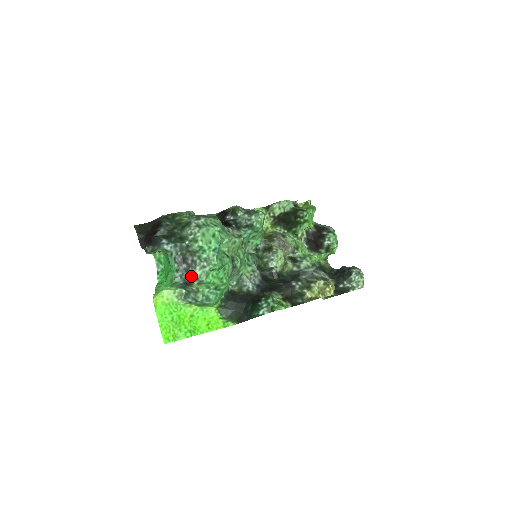
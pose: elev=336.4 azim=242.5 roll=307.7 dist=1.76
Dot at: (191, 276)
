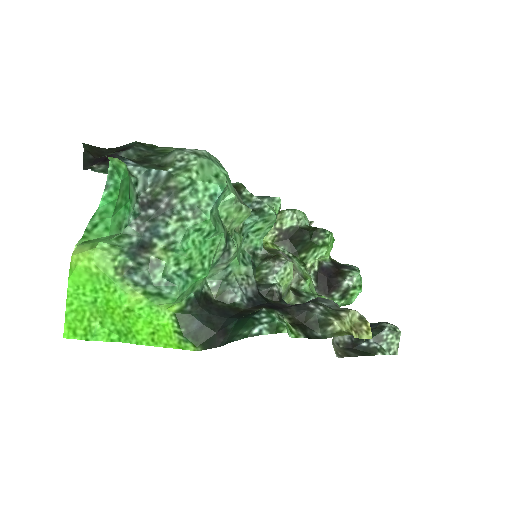
Dot at: (157, 229)
